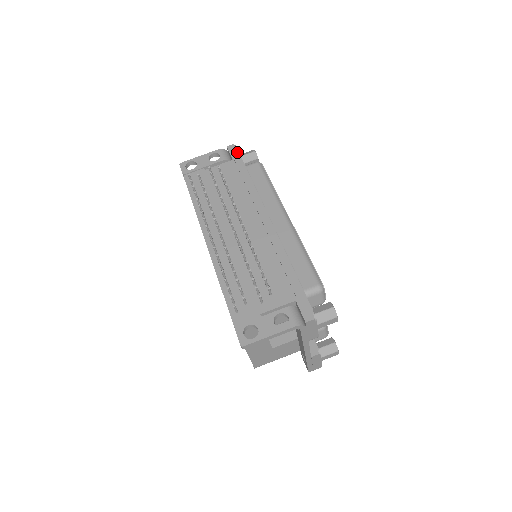
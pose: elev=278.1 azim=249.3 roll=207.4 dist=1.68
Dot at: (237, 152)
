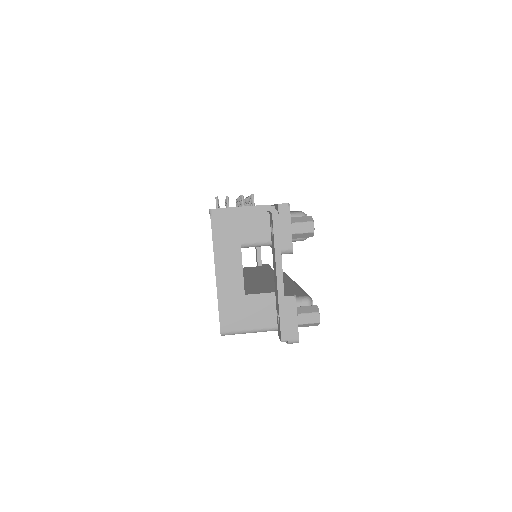
Dot at: occluded
